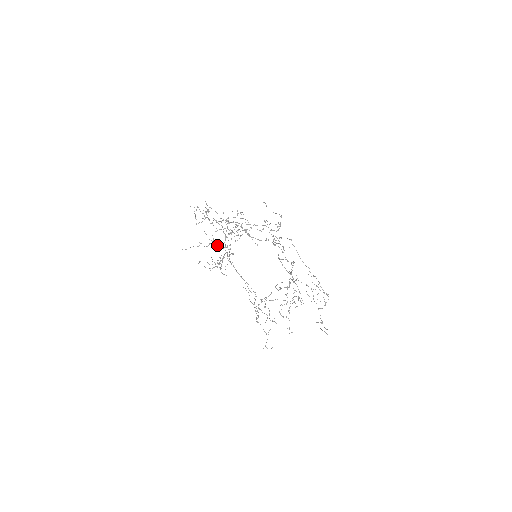
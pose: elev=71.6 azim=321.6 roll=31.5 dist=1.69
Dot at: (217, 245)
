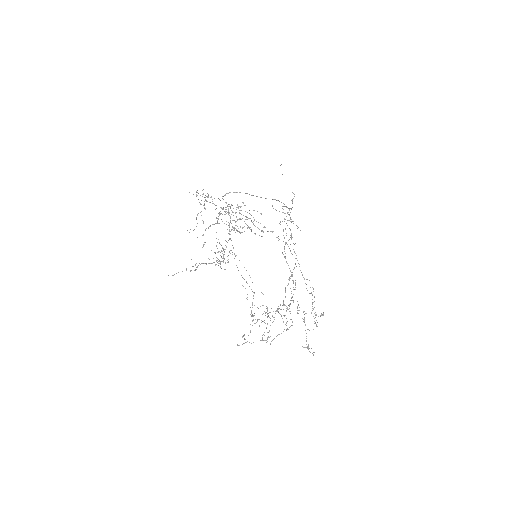
Dot at: occluded
